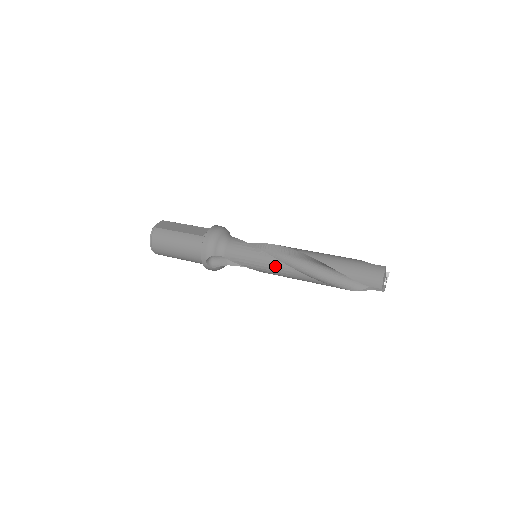
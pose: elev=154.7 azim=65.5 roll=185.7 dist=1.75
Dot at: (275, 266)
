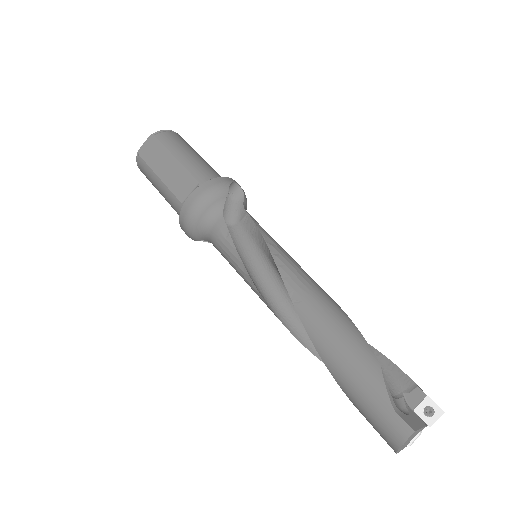
Dot at: occluded
